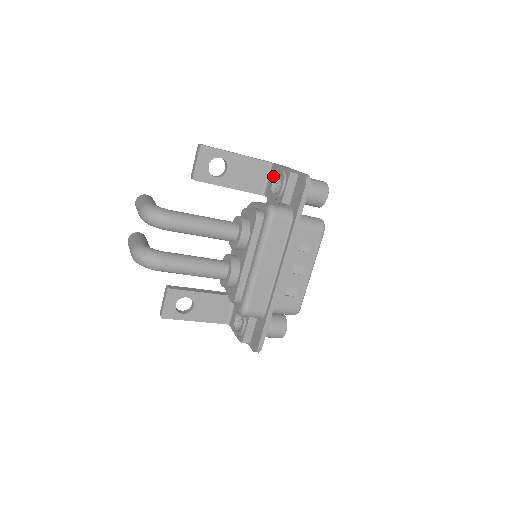
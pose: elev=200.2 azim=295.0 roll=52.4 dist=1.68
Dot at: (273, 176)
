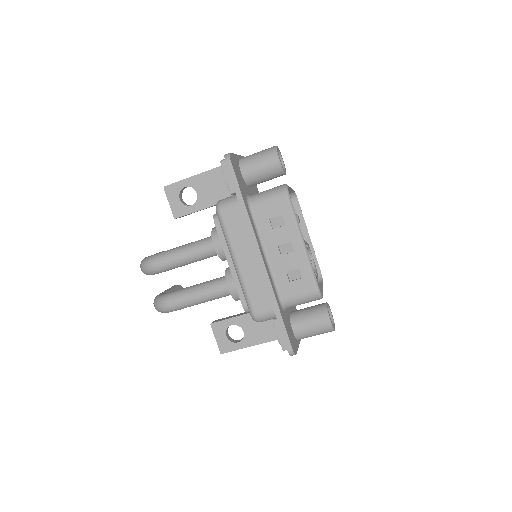
Dot at: occluded
